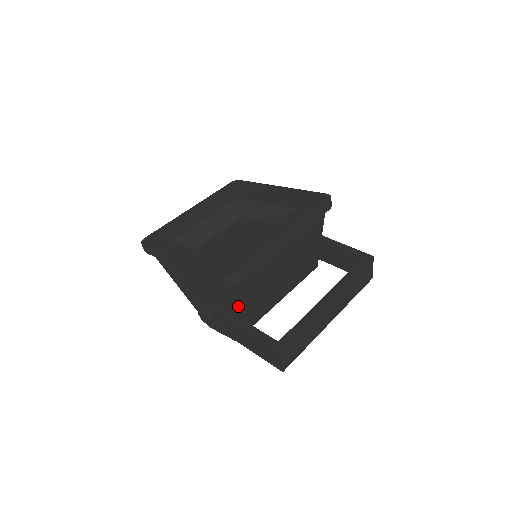
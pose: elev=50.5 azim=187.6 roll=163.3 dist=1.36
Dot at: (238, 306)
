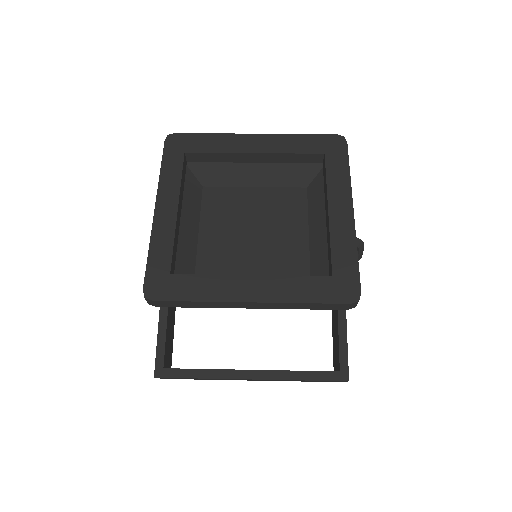
Dot at: occluded
